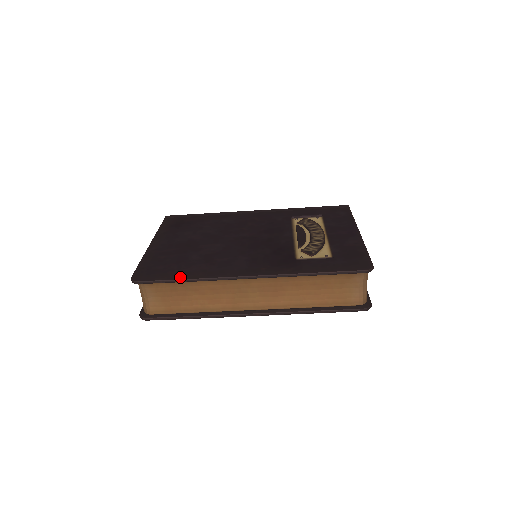
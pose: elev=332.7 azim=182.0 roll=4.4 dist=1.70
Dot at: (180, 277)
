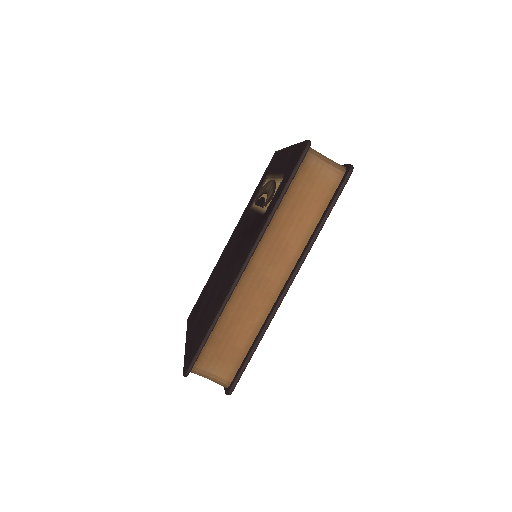
Dot at: (208, 329)
